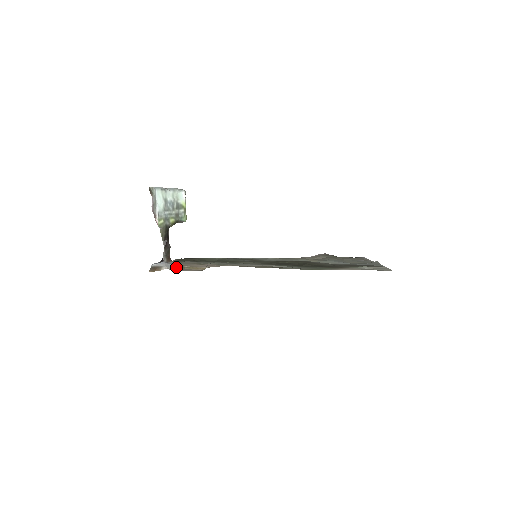
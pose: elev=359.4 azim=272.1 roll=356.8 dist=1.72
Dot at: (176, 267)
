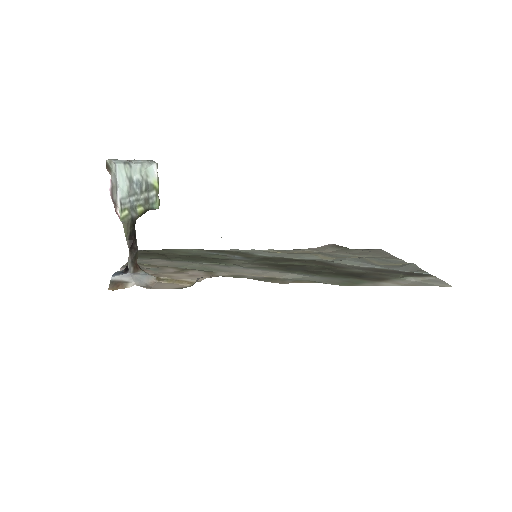
Dot at: (148, 280)
